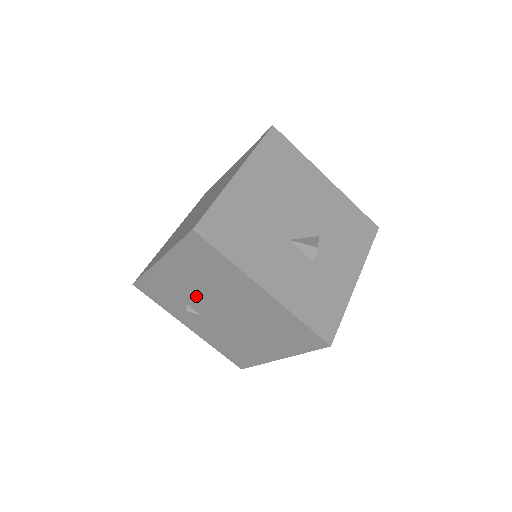
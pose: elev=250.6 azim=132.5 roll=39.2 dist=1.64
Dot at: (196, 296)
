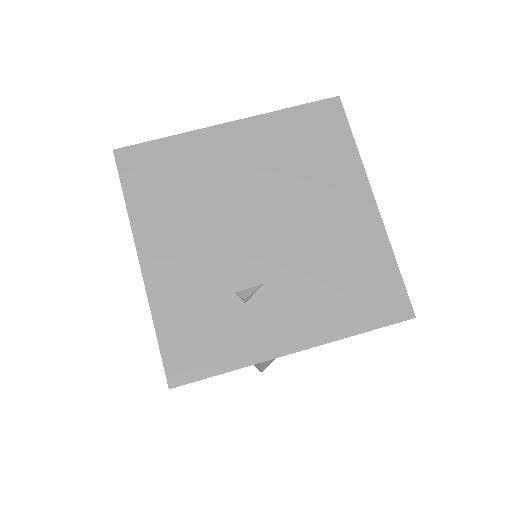
Dot at: (220, 254)
